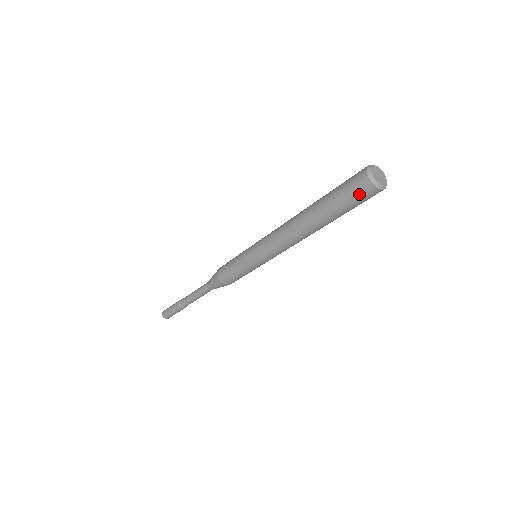
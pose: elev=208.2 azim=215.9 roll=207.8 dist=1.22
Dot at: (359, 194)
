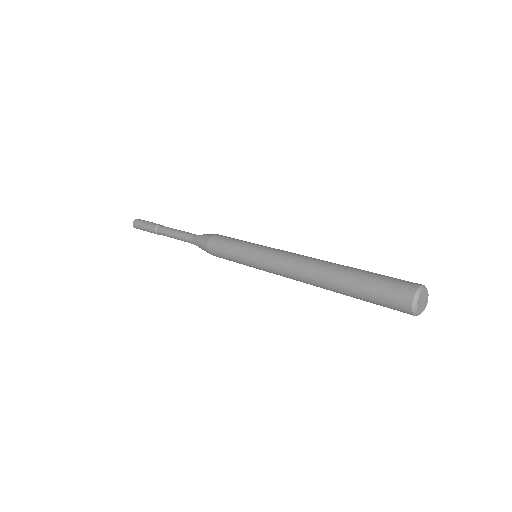
Dot at: (397, 310)
